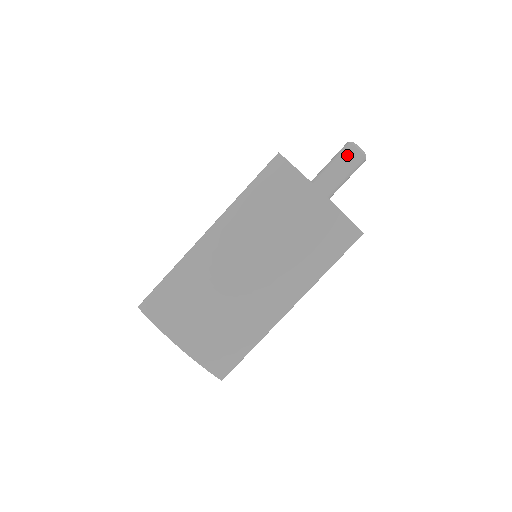
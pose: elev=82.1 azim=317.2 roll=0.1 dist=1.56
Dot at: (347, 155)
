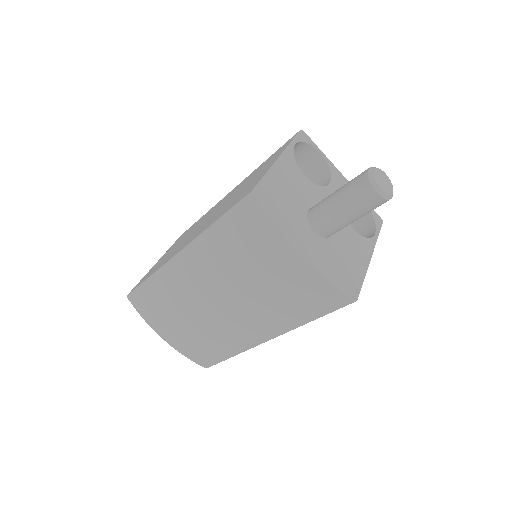
Dot at: (358, 195)
